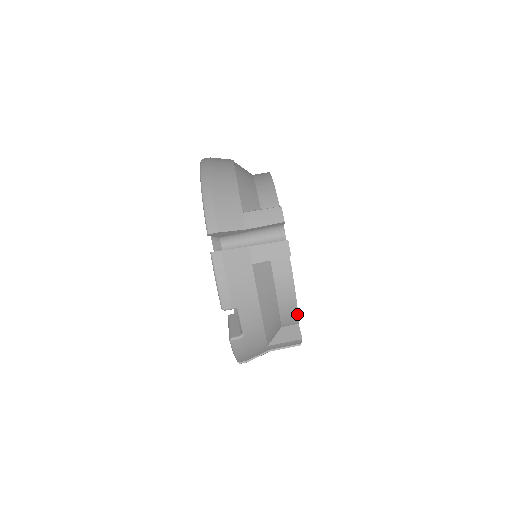
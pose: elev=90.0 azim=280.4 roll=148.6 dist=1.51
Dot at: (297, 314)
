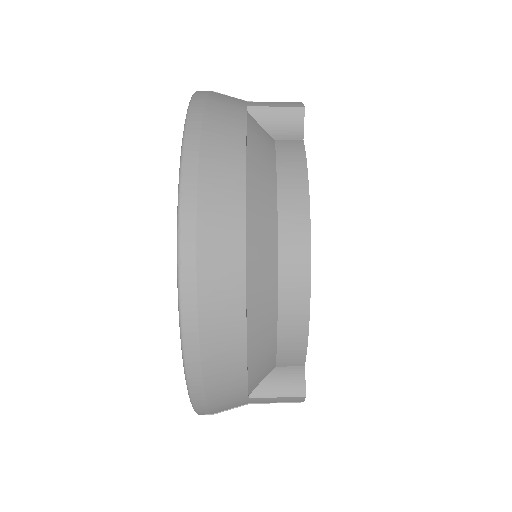
Dot at: occluded
